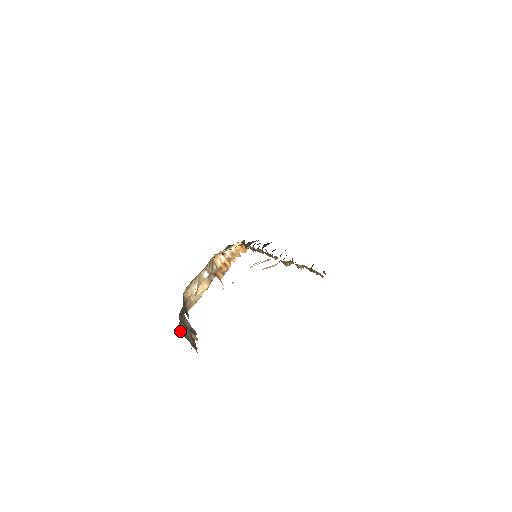
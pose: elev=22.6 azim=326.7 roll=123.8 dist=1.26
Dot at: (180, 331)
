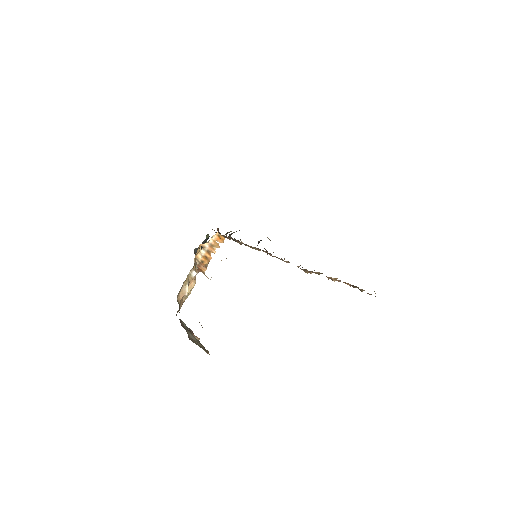
Dot at: (190, 339)
